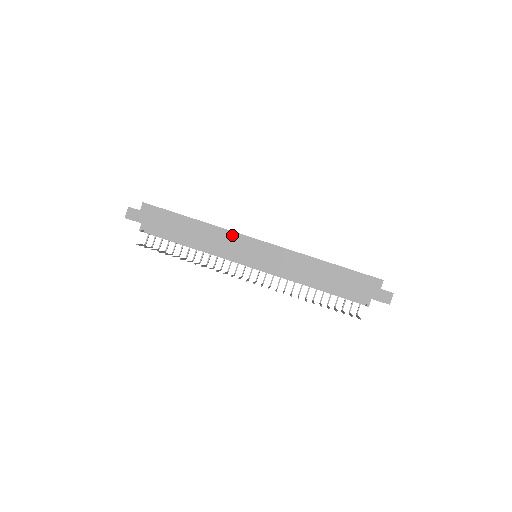
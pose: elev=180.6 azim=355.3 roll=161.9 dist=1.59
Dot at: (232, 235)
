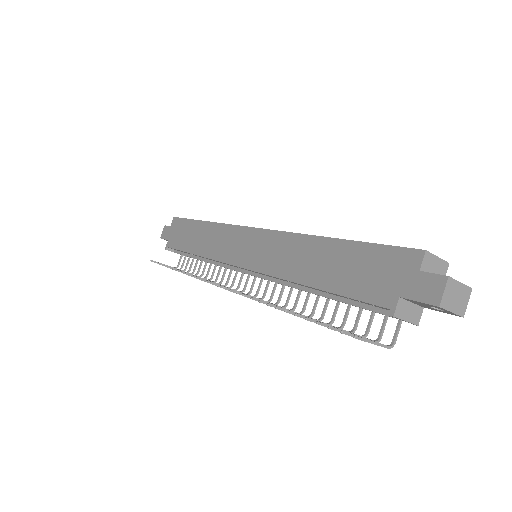
Dot at: (229, 229)
